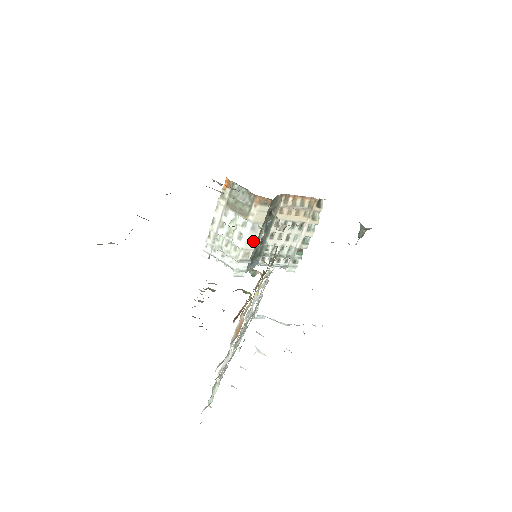
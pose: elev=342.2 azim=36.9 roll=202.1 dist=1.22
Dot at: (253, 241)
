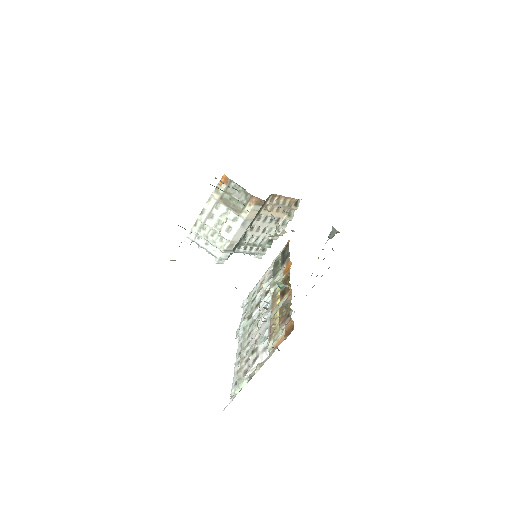
Dot at: (240, 234)
